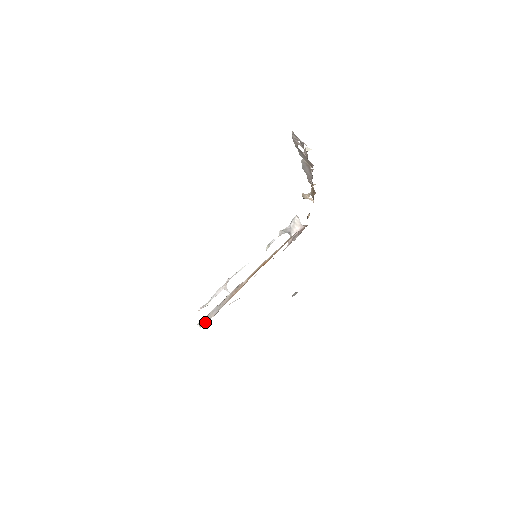
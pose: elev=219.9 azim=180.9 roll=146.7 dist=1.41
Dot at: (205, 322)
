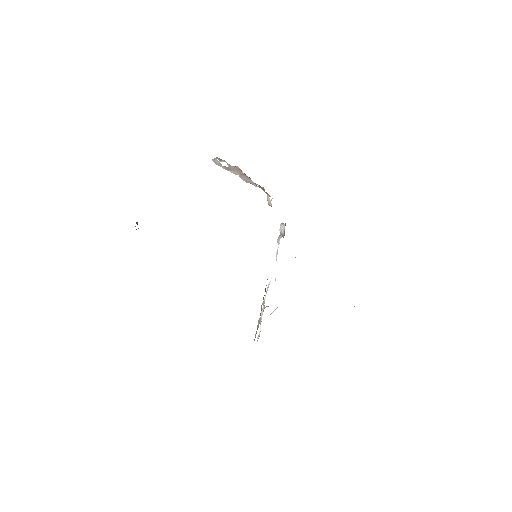
Dot at: (255, 335)
